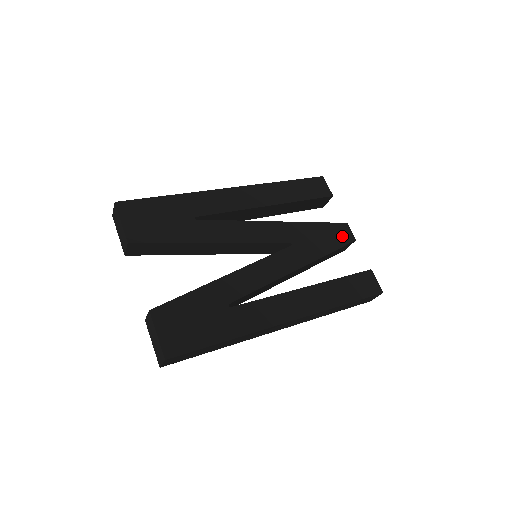
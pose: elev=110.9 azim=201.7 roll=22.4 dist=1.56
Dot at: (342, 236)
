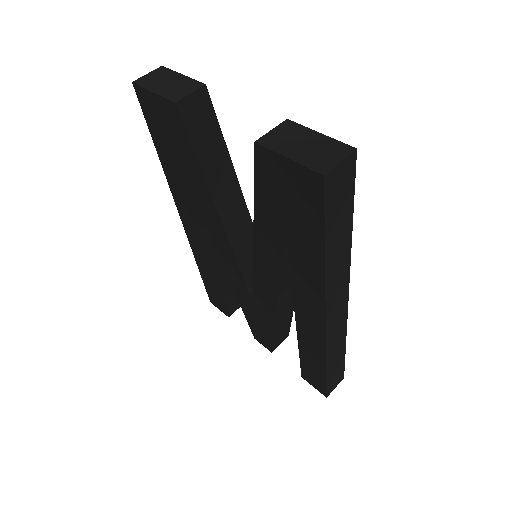
Dot at: occluded
